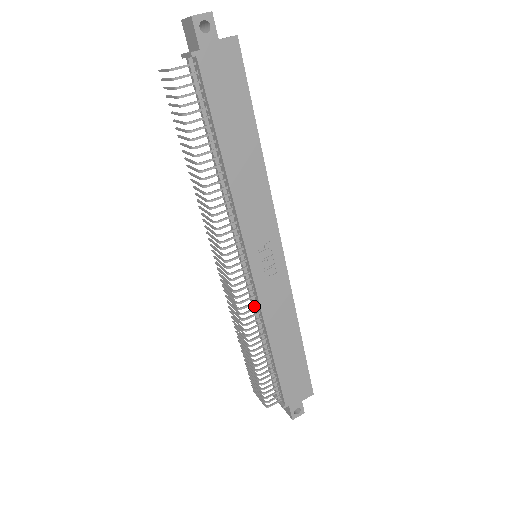
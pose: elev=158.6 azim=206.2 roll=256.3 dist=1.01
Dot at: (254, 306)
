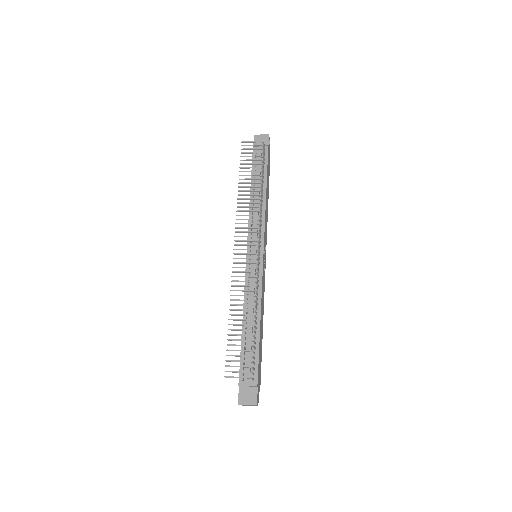
Dot at: occluded
